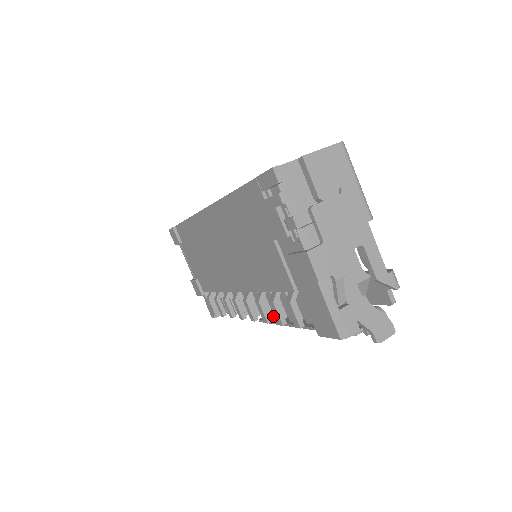
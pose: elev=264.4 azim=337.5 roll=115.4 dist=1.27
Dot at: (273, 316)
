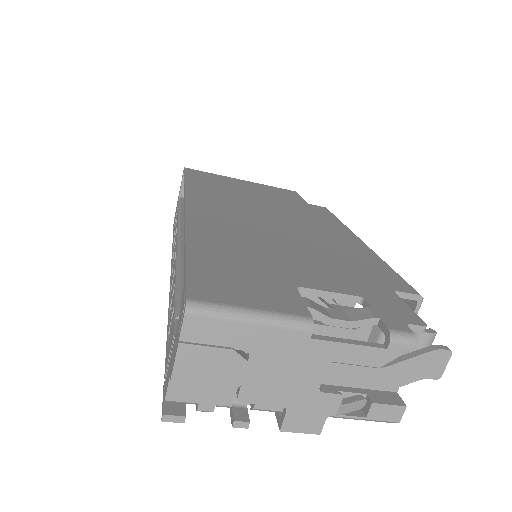
Dot at: occluded
